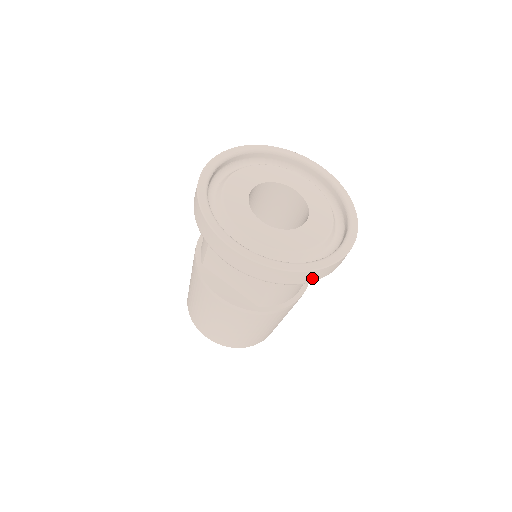
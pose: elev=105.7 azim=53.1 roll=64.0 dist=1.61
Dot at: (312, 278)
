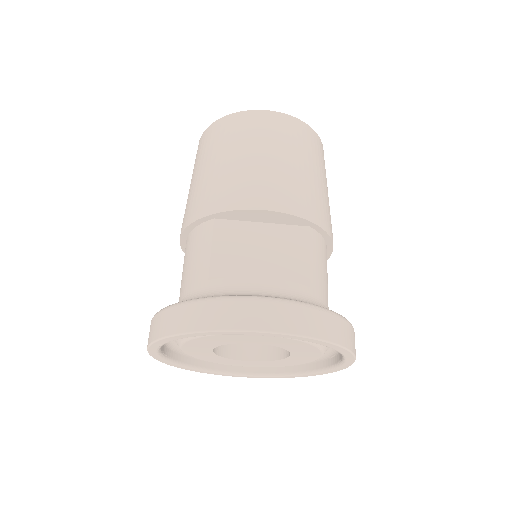
Dot at: occluded
